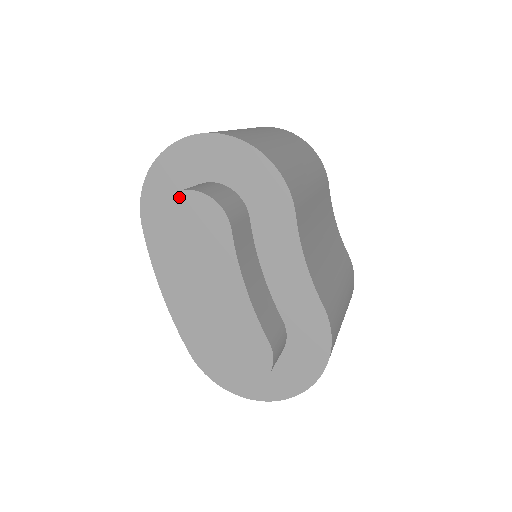
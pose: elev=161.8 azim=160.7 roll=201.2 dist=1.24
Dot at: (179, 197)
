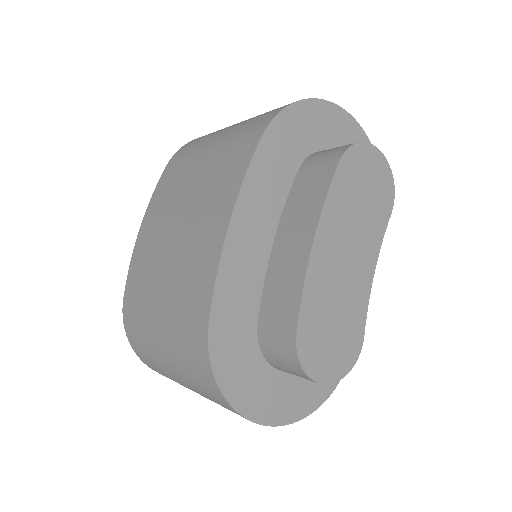
Dot at: (375, 152)
